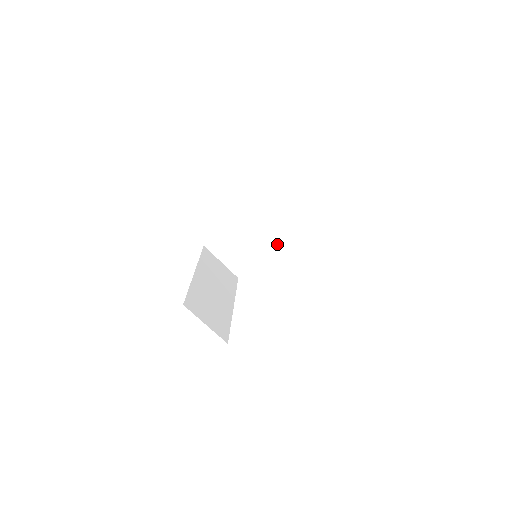
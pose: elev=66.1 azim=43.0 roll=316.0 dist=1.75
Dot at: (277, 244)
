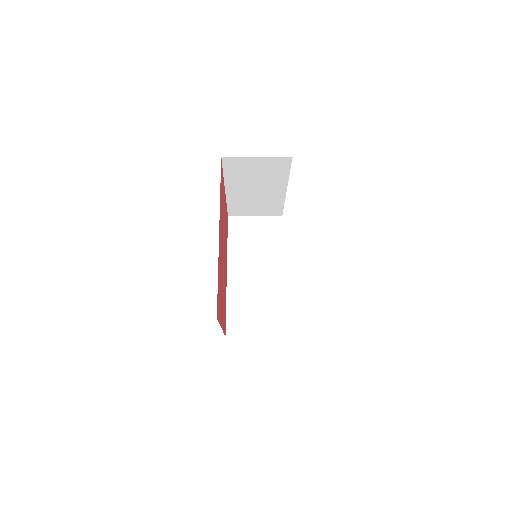
Dot at: (284, 188)
